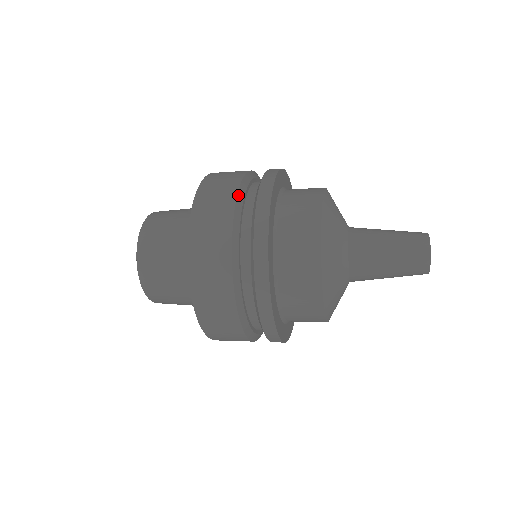
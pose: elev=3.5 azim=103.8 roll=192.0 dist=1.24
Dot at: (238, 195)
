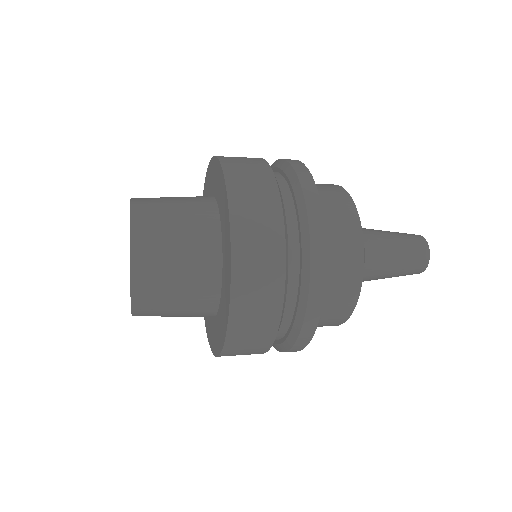
Dot at: (284, 224)
